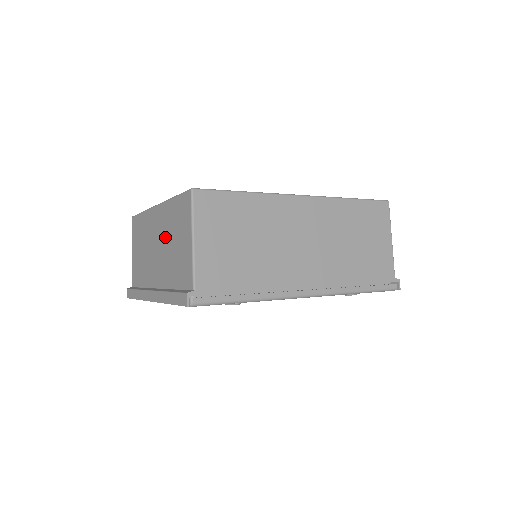
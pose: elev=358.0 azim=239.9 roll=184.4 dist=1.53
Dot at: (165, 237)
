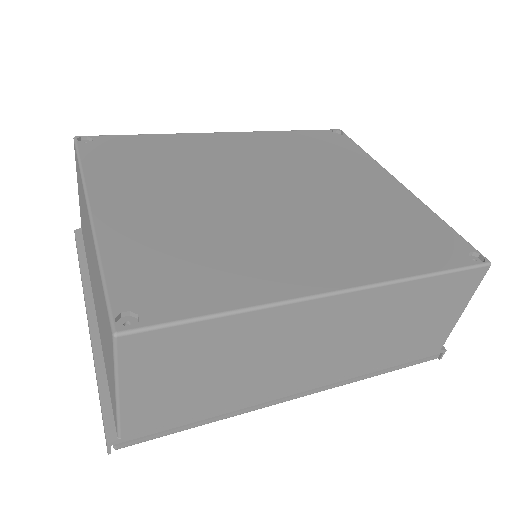
Dot at: occluded
